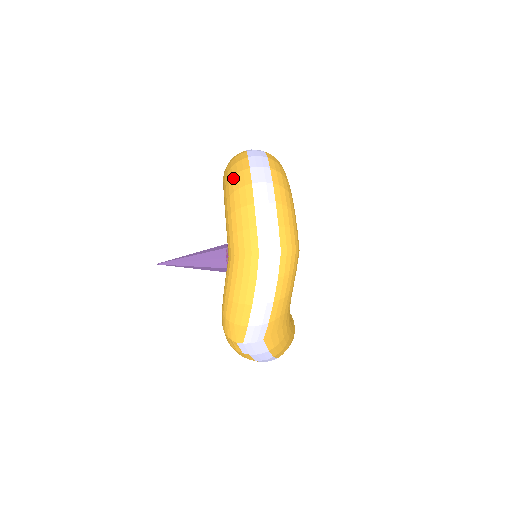
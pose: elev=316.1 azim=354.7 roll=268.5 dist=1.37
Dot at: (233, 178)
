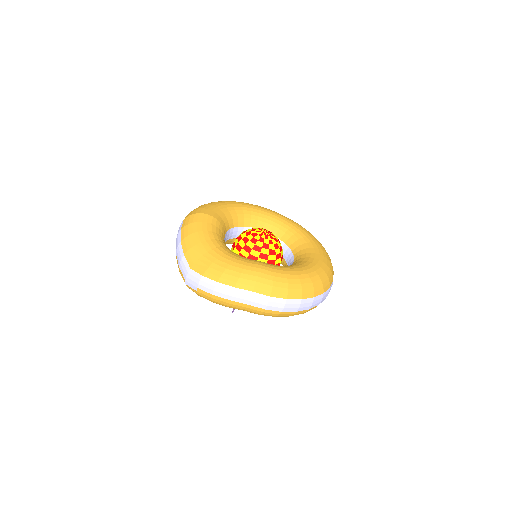
Dot at: occluded
